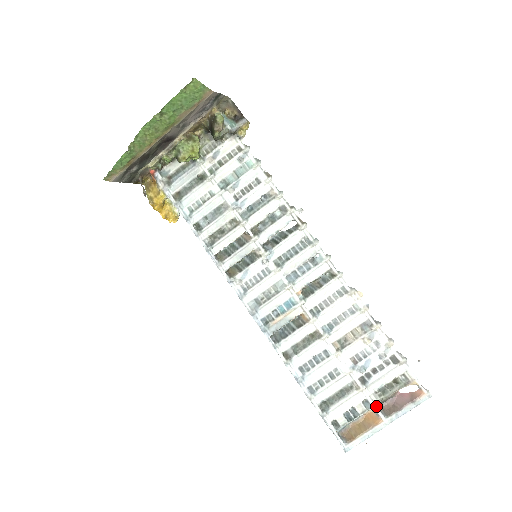
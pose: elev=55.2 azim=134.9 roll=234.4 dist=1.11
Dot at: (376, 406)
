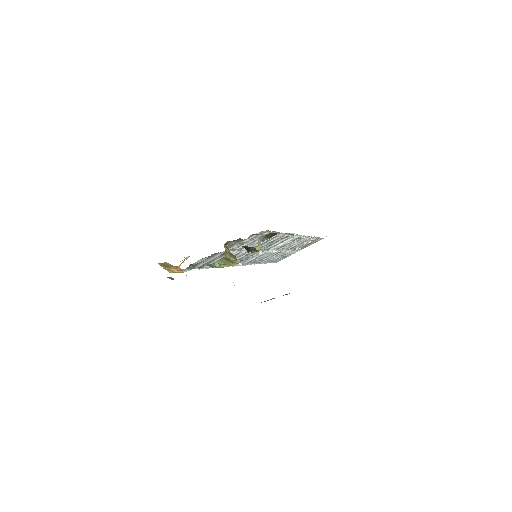
Dot at: occluded
